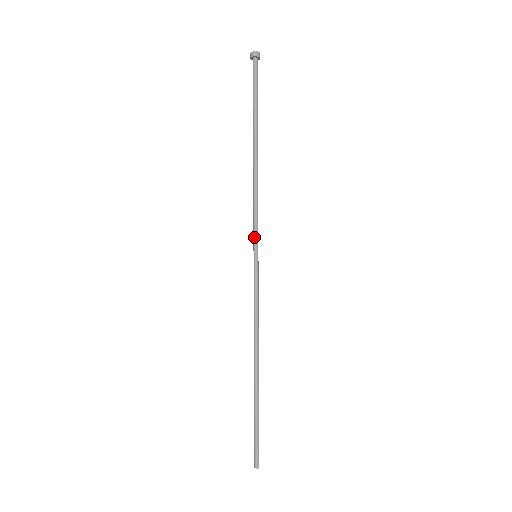
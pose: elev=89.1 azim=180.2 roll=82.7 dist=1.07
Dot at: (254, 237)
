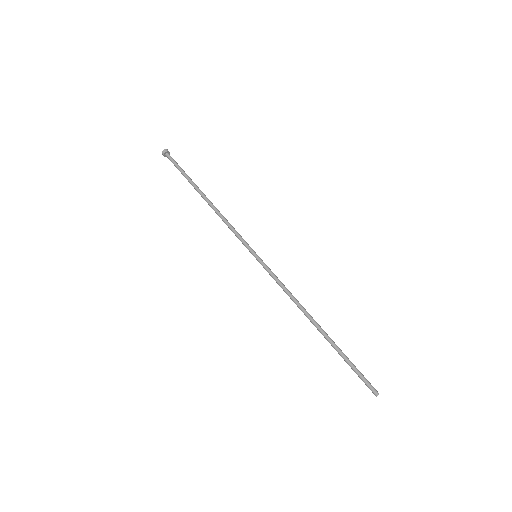
Dot at: (245, 245)
